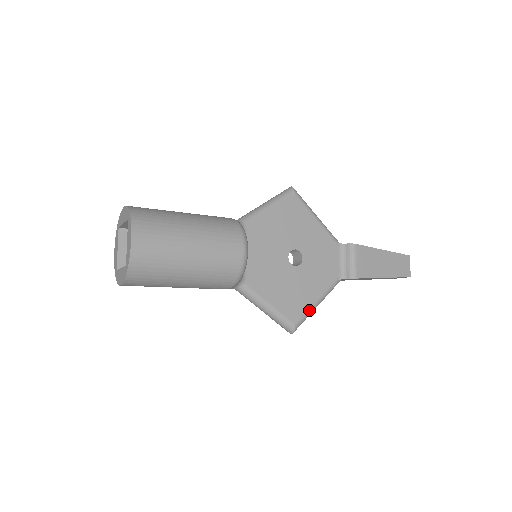
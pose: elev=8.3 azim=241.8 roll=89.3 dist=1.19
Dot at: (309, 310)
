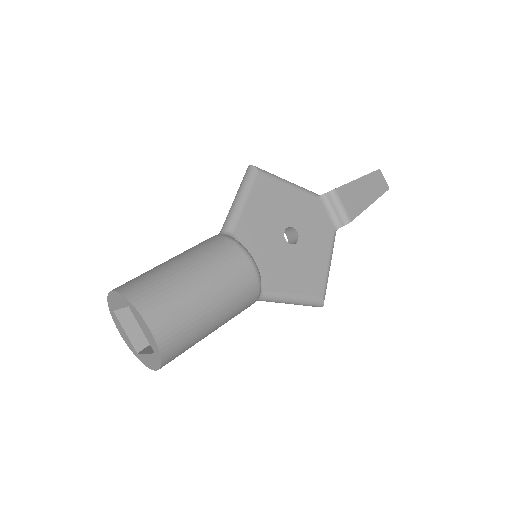
Dot at: (326, 277)
